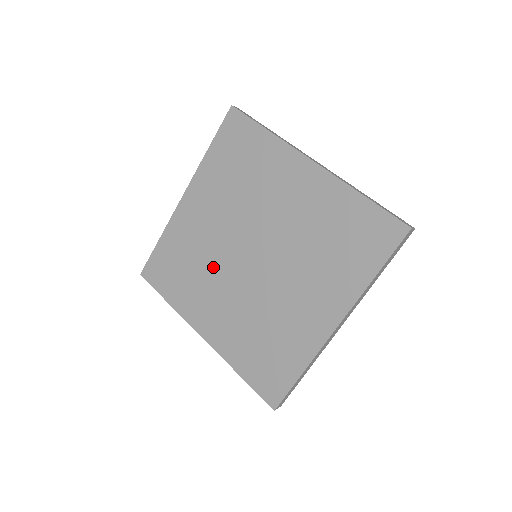
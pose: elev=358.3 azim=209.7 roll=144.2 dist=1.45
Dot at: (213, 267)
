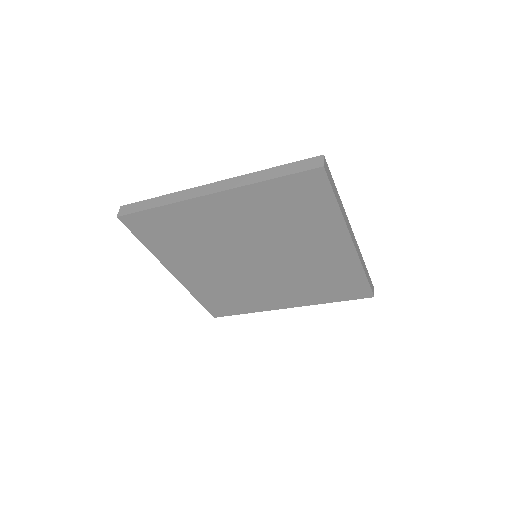
Dot at: (212, 250)
